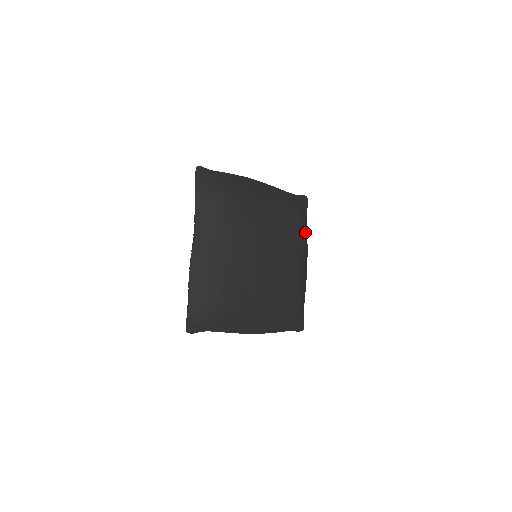
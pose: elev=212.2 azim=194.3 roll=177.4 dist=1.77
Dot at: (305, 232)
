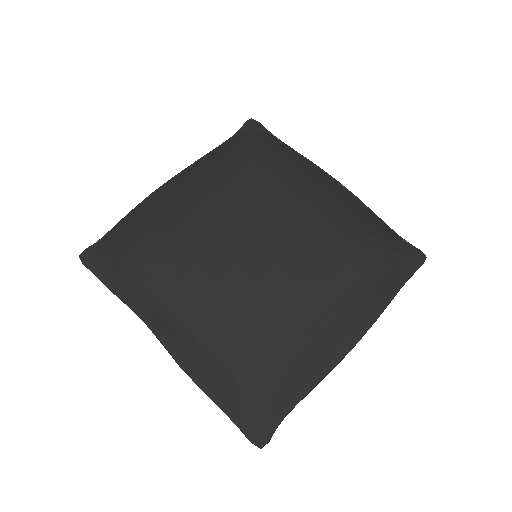
Dot at: (286, 157)
